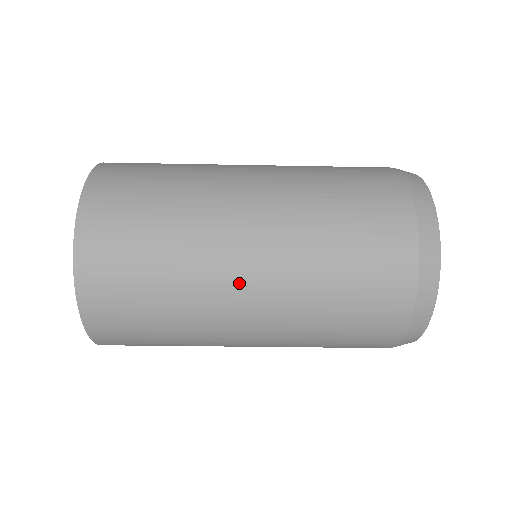
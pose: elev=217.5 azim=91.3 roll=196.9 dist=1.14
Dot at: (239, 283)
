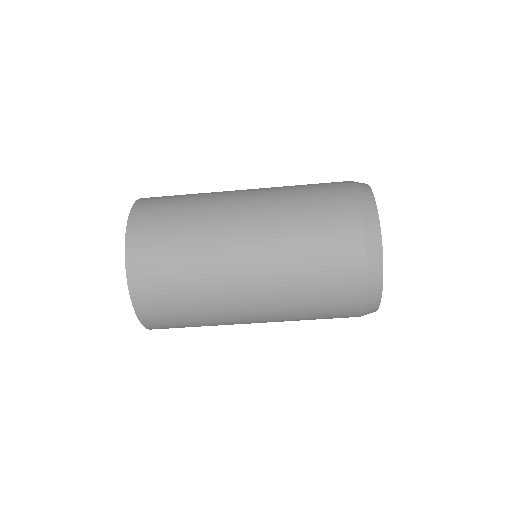
Dot at: (238, 269)
